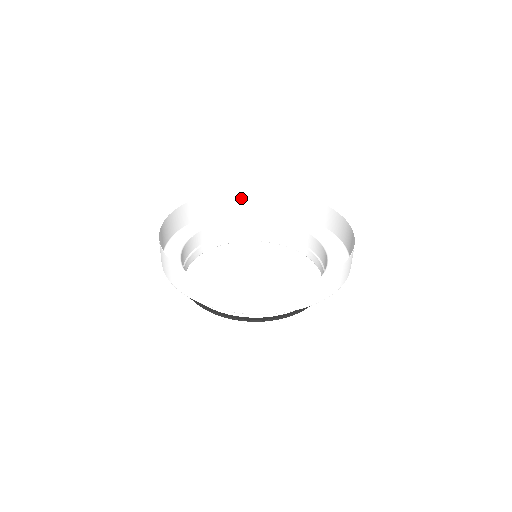
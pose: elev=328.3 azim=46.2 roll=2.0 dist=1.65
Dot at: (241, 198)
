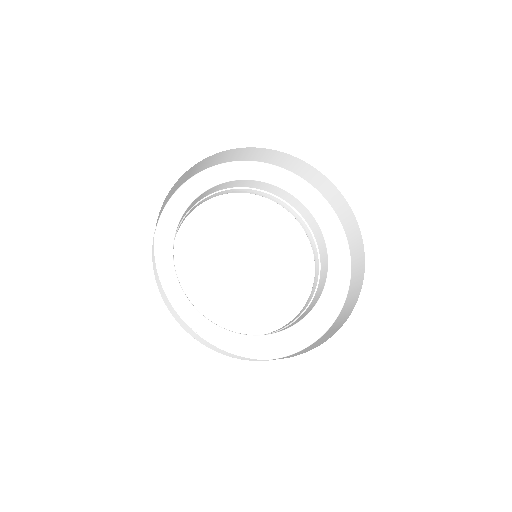
Dot at: (216, 158)
